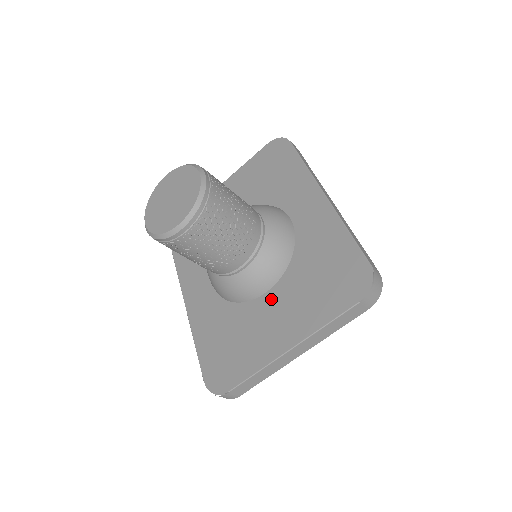
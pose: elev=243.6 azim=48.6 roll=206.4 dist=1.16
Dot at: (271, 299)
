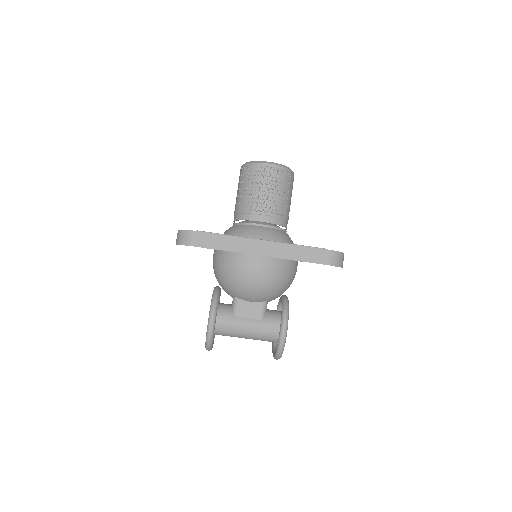
Dot at: occluded
